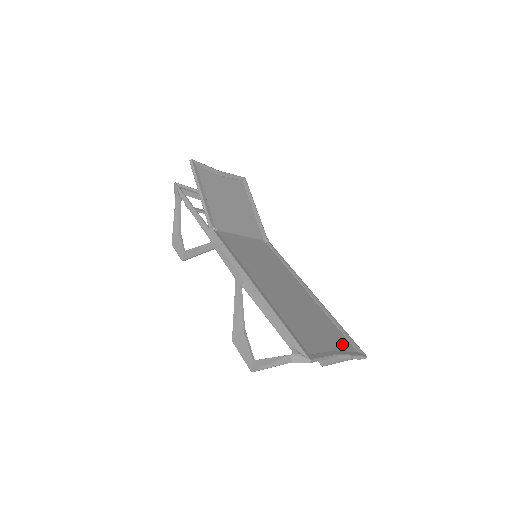
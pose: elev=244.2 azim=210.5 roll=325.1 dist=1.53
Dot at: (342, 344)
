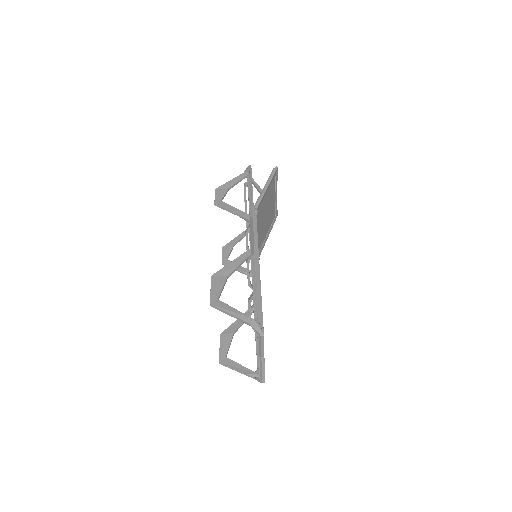
Dot at: occluded
